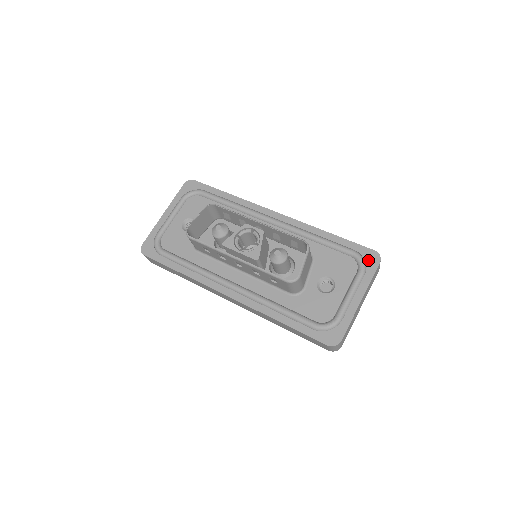
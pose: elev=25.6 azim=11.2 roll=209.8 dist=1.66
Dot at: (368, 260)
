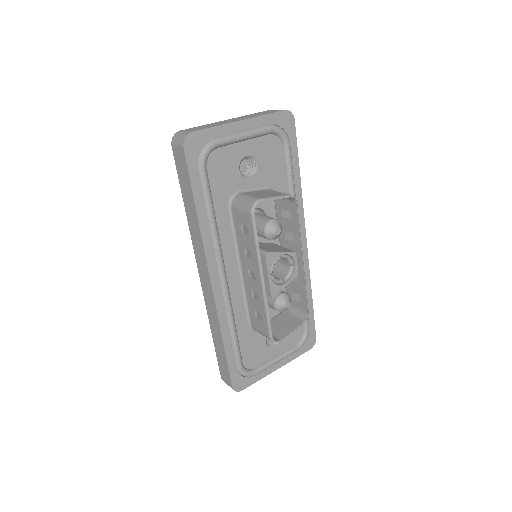
Dot at: (308, 342)
